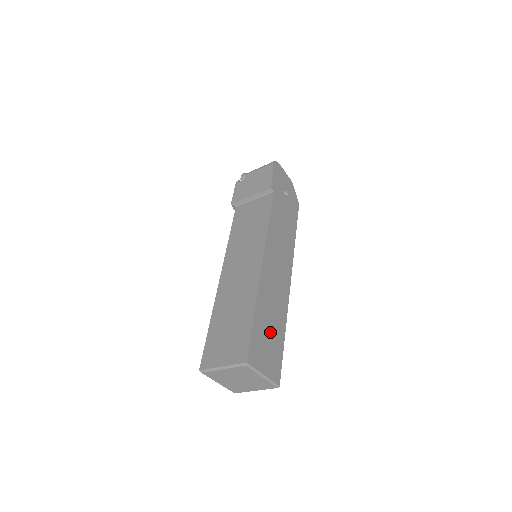
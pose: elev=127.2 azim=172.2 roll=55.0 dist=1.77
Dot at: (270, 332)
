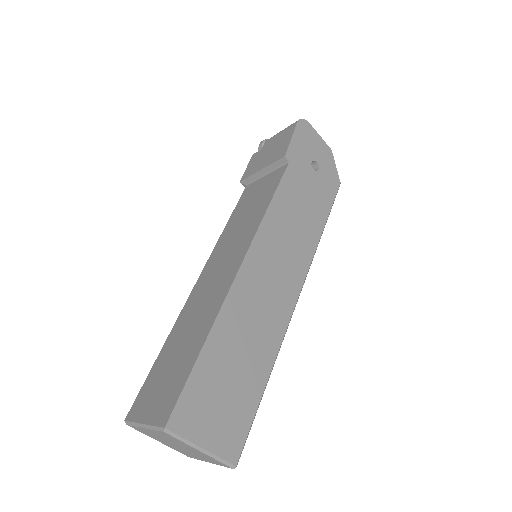
Dot at: (233, 377)
